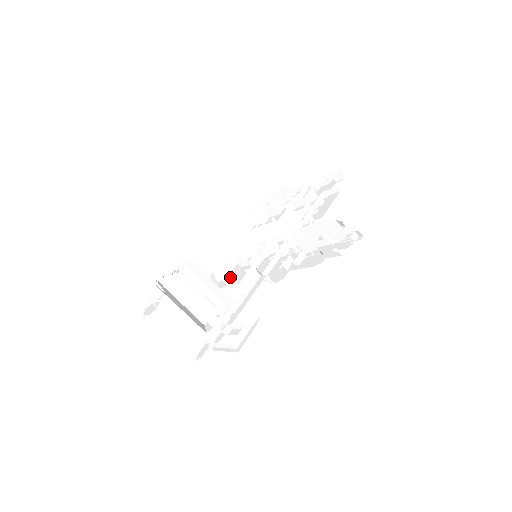
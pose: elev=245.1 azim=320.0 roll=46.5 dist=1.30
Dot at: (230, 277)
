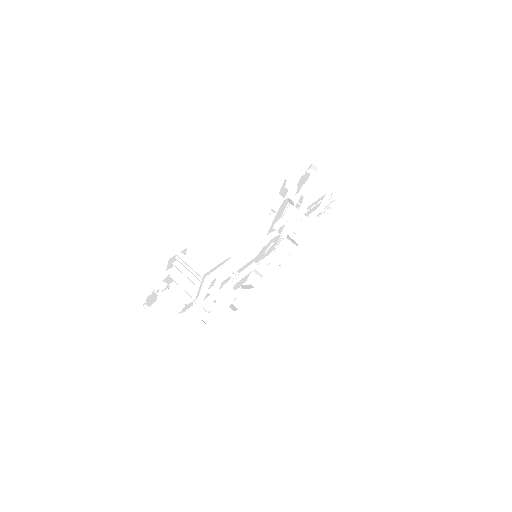
Dot at: (241, 292)
